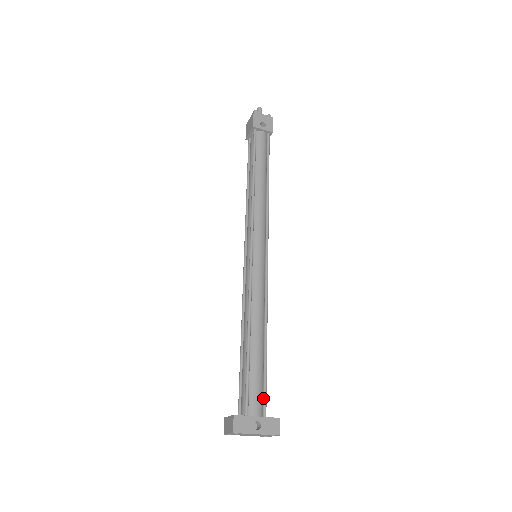
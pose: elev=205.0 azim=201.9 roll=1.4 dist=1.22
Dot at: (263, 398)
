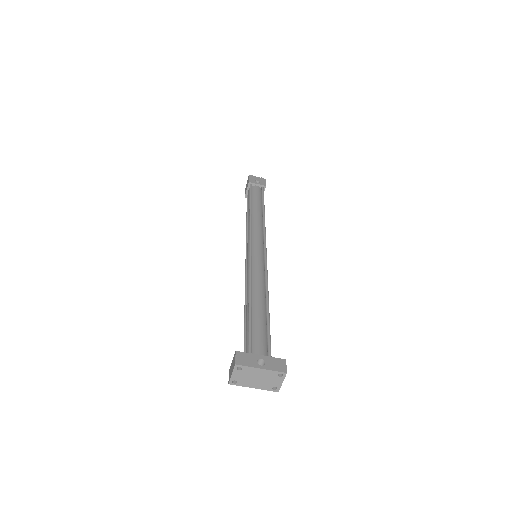
Dot at: (267, 345)
